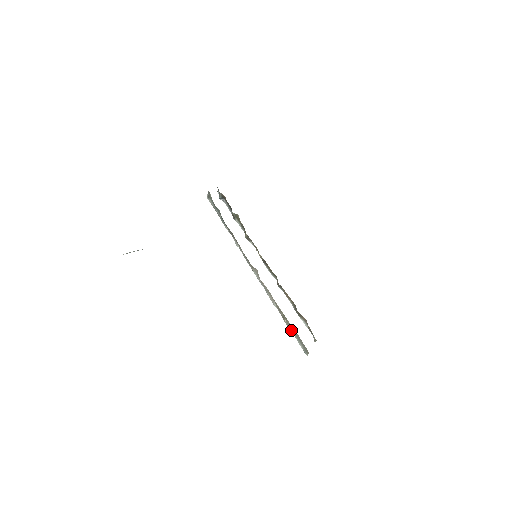
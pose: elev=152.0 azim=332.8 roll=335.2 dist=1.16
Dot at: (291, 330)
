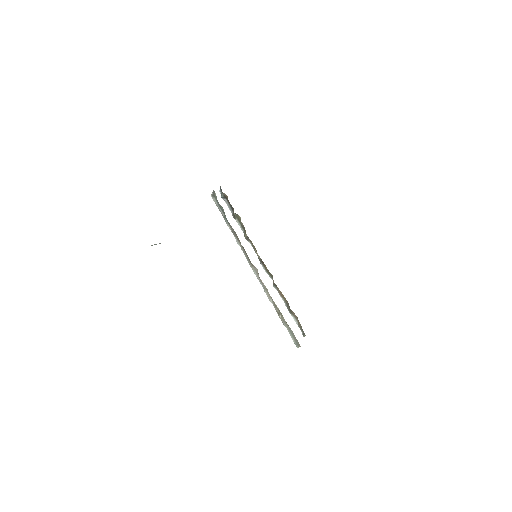
Dot at: (285, 325)
